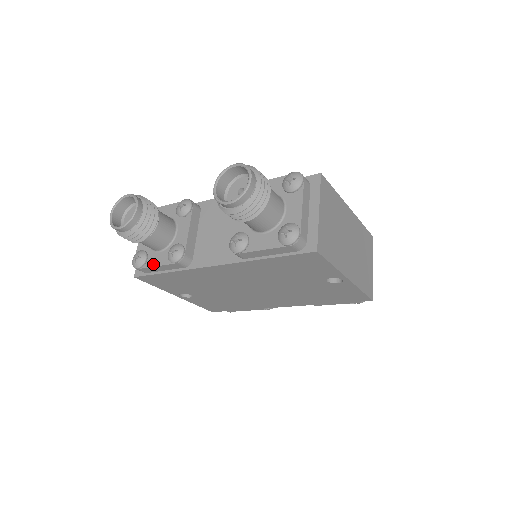
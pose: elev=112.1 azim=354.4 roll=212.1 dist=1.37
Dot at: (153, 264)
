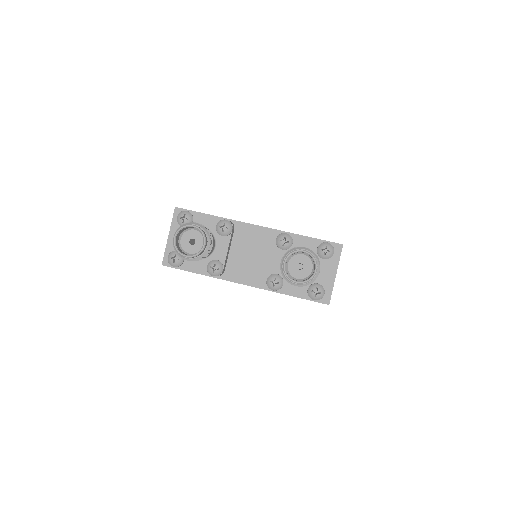
Dot at: (190, 268)
